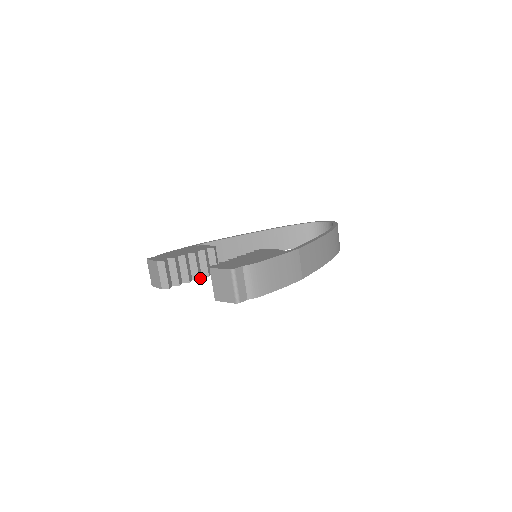
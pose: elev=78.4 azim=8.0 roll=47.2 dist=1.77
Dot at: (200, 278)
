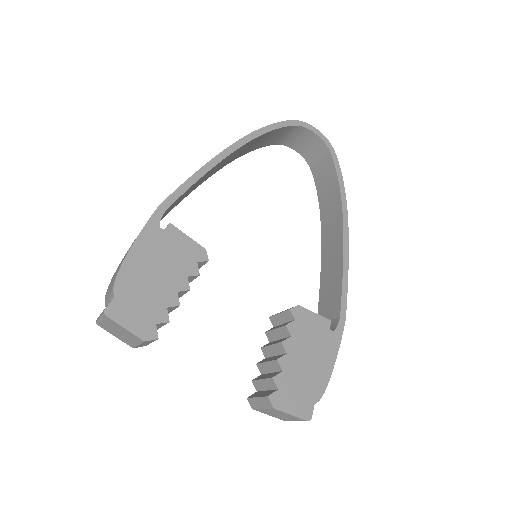
Dot at: occluded
